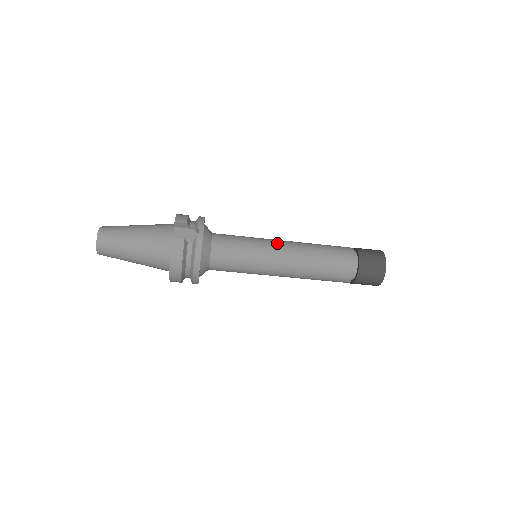
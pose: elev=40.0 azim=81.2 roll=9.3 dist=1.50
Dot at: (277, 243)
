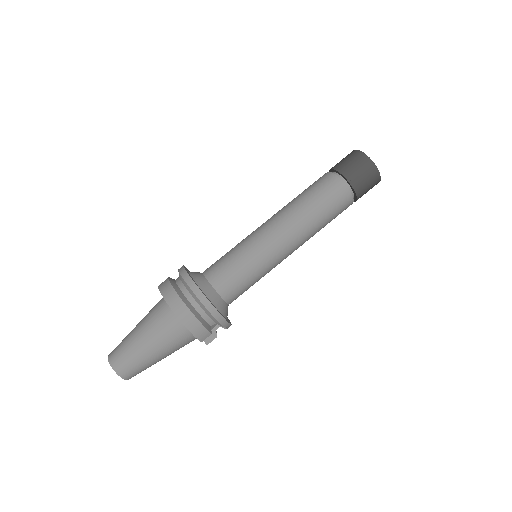
Dot at: occluded
